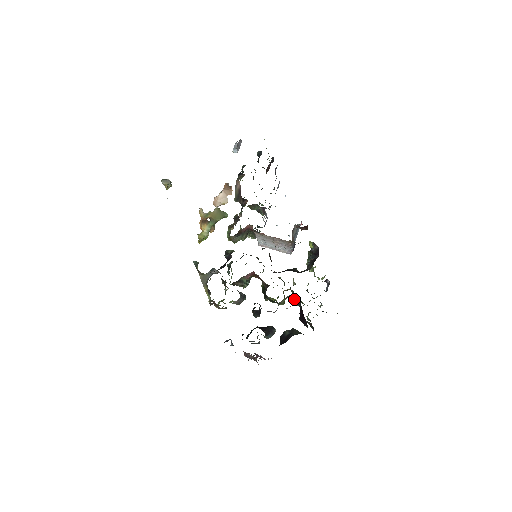
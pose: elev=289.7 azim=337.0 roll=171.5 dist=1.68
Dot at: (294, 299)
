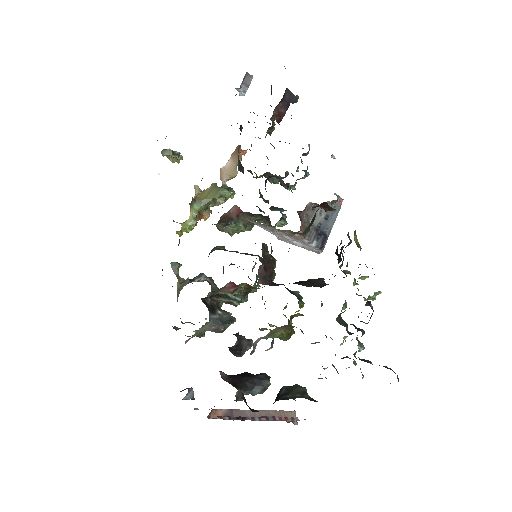
Dot at: occluded
